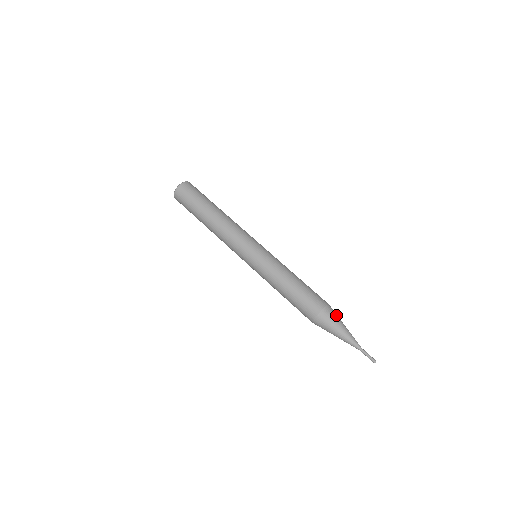
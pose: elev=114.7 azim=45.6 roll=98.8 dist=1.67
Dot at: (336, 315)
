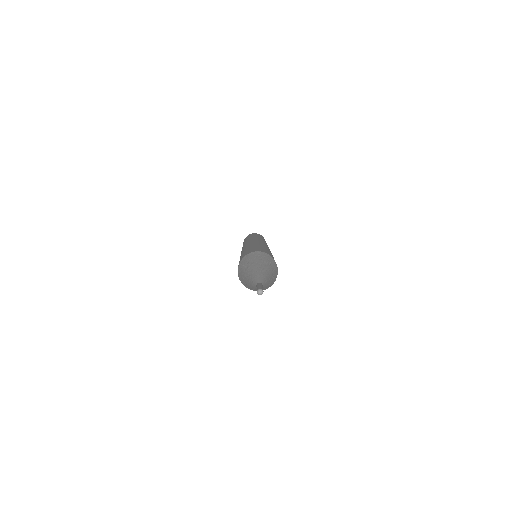
Dot at: (269, 262)
